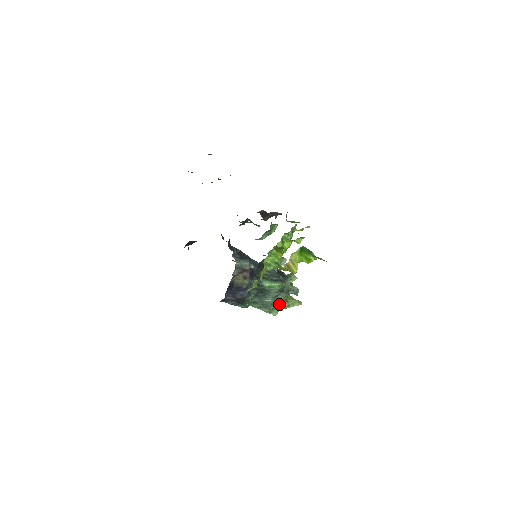
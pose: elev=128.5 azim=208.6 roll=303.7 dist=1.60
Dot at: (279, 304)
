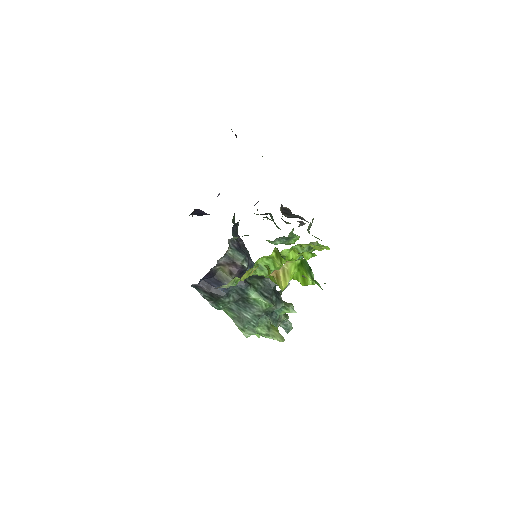
Dot at: (258, 327)
